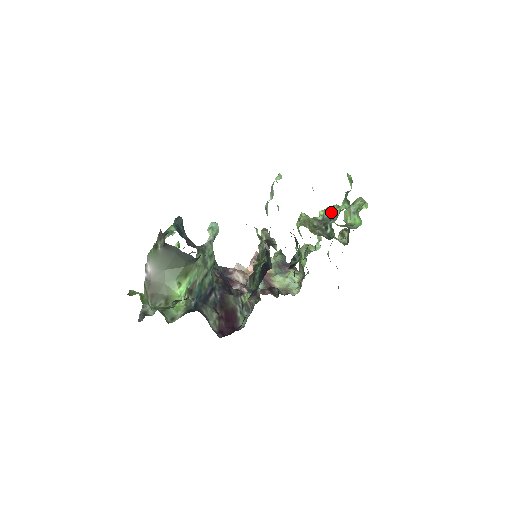
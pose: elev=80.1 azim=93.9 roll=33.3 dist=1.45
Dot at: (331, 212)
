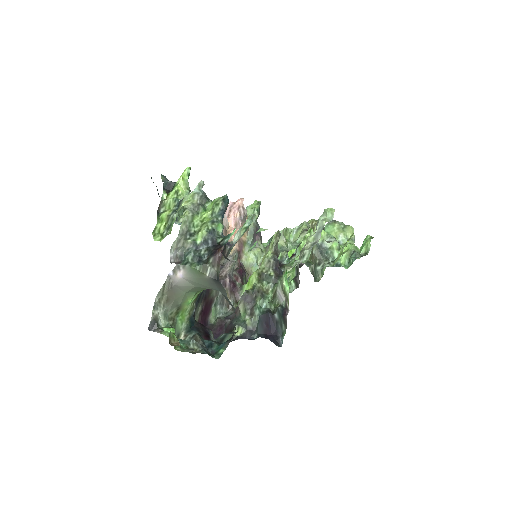
Dot at: (331, 249)
